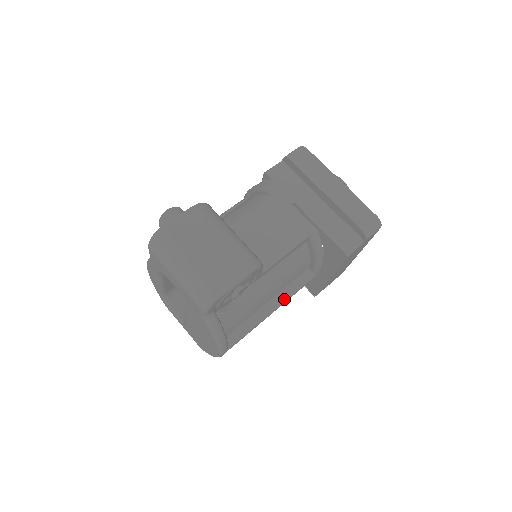
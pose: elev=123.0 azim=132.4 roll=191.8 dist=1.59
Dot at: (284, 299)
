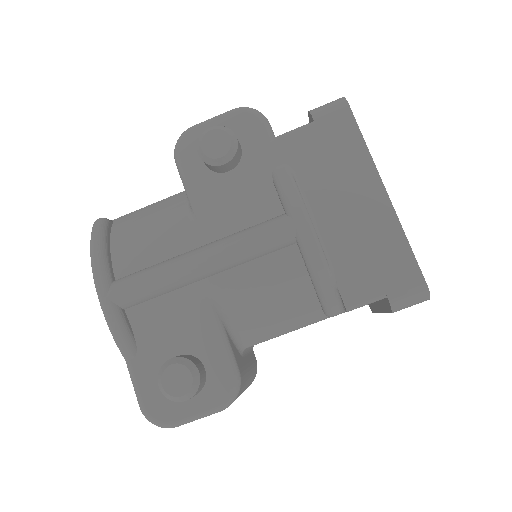
Dot at: occluded
